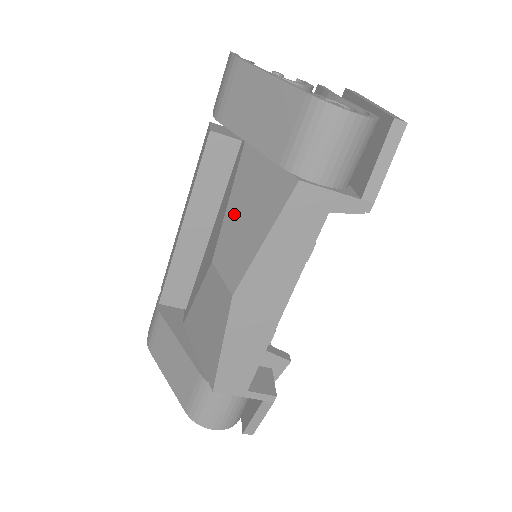
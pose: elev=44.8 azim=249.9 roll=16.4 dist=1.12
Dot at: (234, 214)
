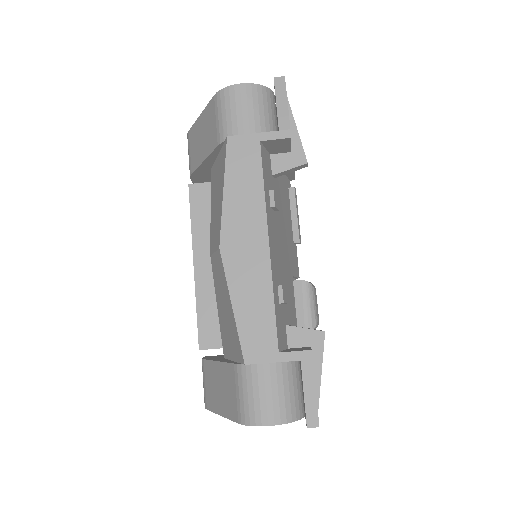
Dot at: (213, 211)
